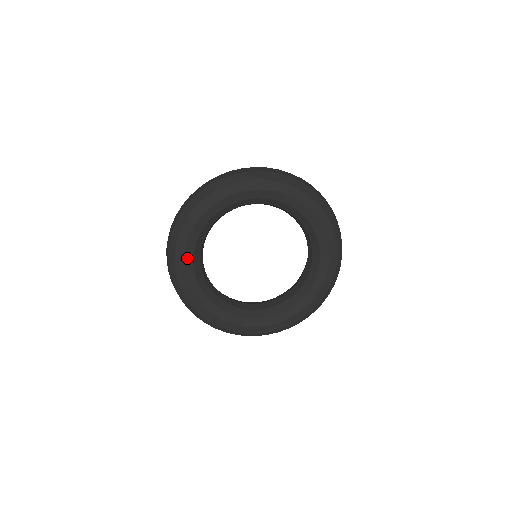
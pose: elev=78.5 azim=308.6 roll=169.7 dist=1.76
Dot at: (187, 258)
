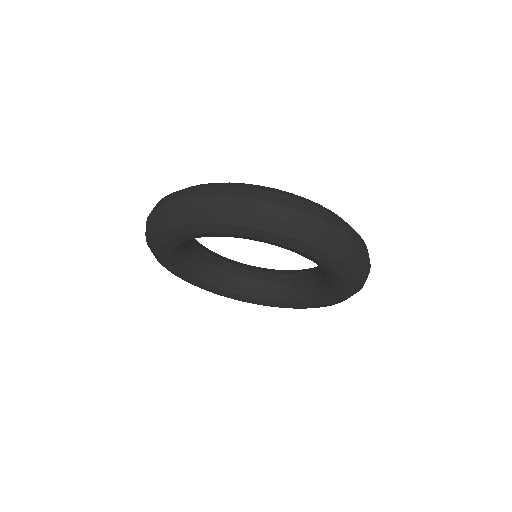
Dot at: (200, 285)
